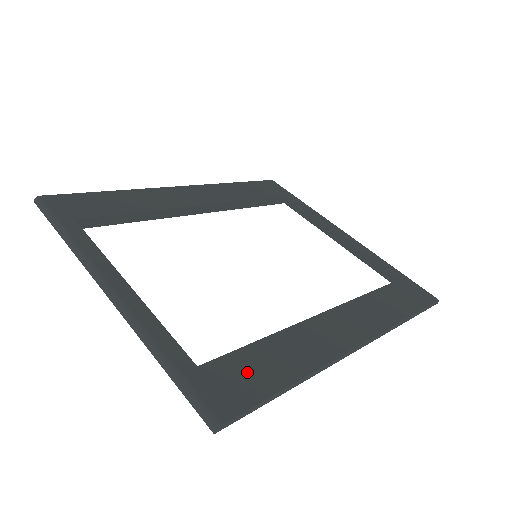
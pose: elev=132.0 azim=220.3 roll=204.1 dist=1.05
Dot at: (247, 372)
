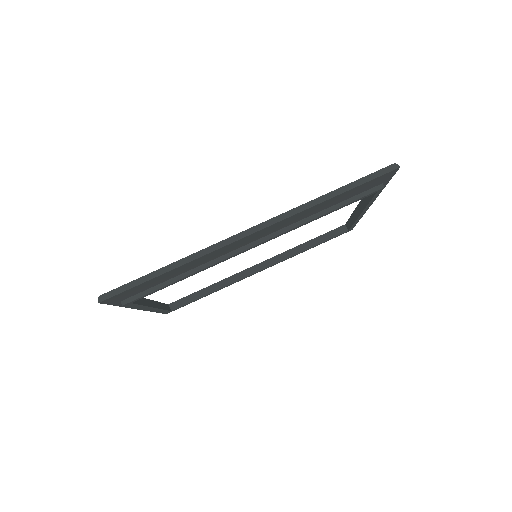
Dot at: occluded
